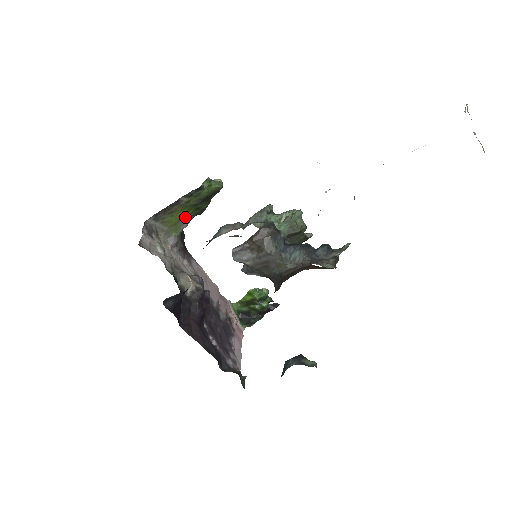
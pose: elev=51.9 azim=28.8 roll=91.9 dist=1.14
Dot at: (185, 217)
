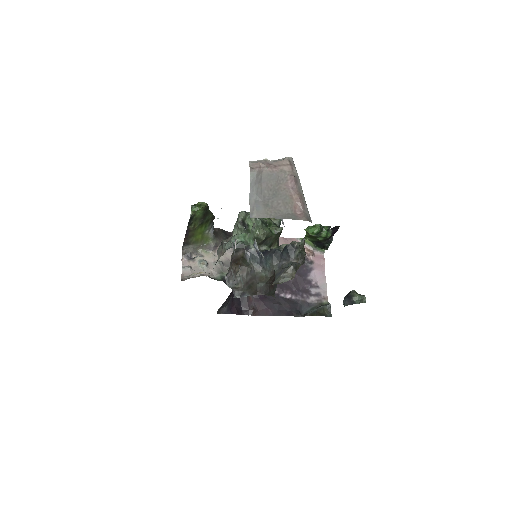
Dot at: (205, 230)
